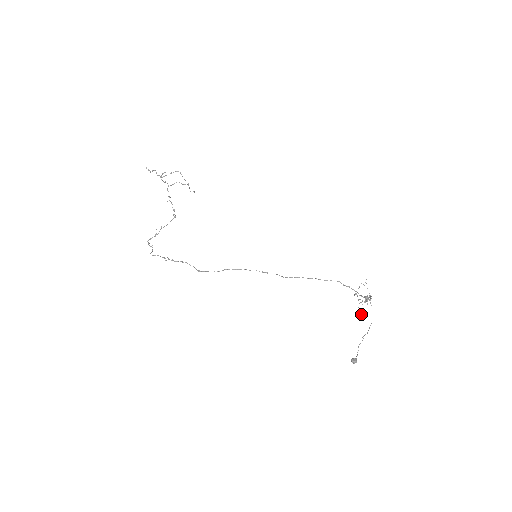
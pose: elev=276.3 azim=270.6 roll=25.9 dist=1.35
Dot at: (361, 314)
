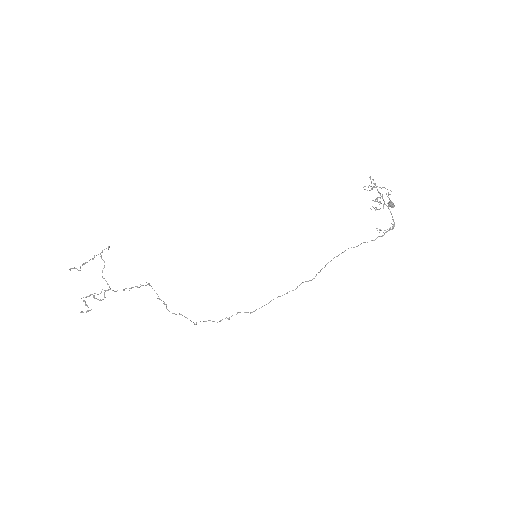
Dot at: (380, 203)
